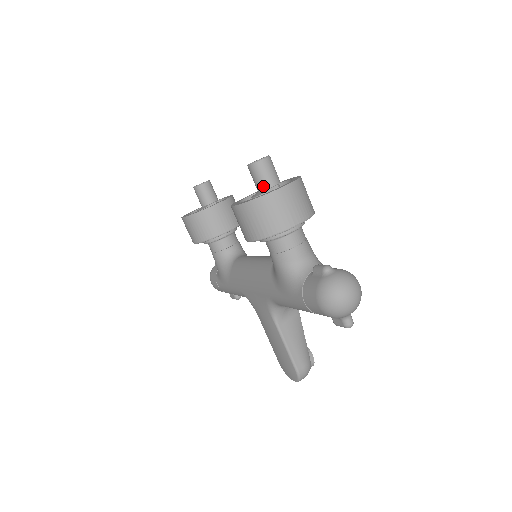
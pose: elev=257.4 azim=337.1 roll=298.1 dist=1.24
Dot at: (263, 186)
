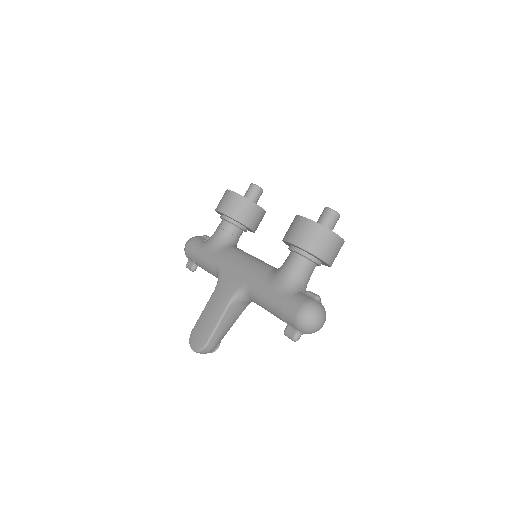
Dot at: (324, 225)
